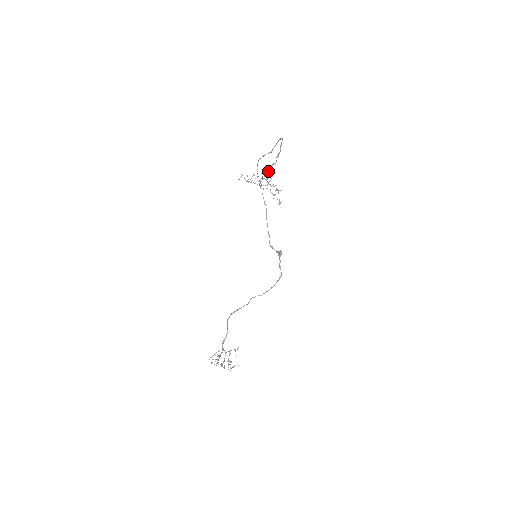
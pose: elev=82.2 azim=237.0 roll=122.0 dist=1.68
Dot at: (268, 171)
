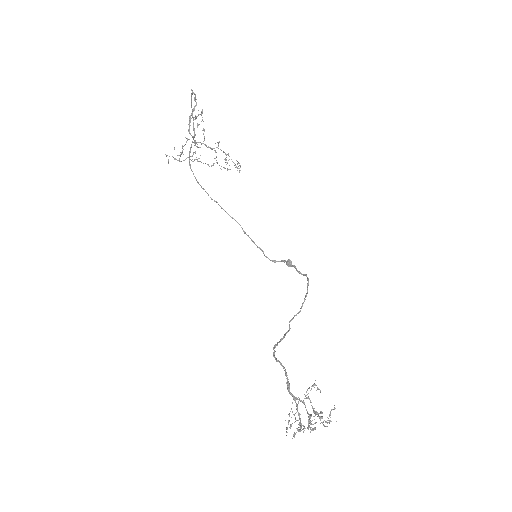
Dot at: occluded
